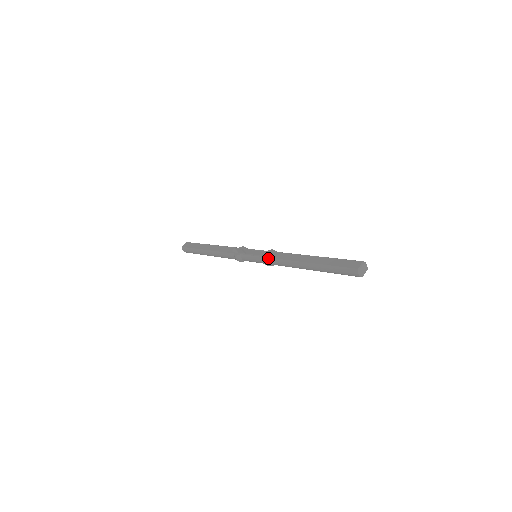
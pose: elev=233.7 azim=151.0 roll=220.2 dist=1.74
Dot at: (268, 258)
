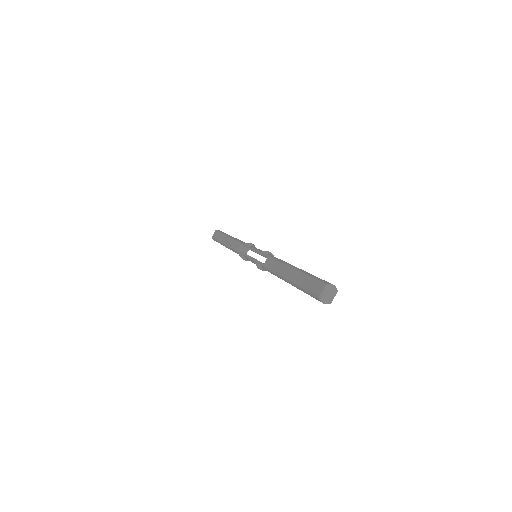
Dot at: (258, 264)
